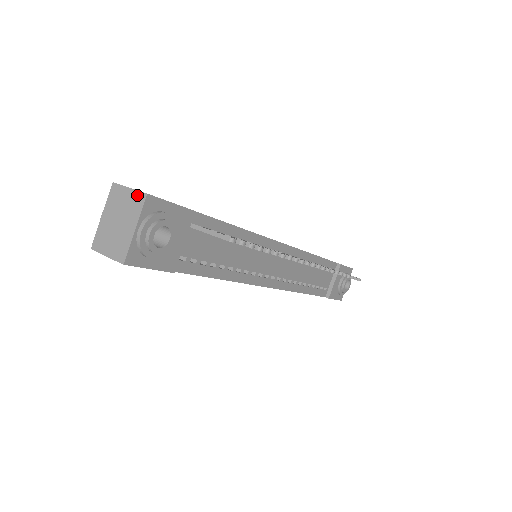
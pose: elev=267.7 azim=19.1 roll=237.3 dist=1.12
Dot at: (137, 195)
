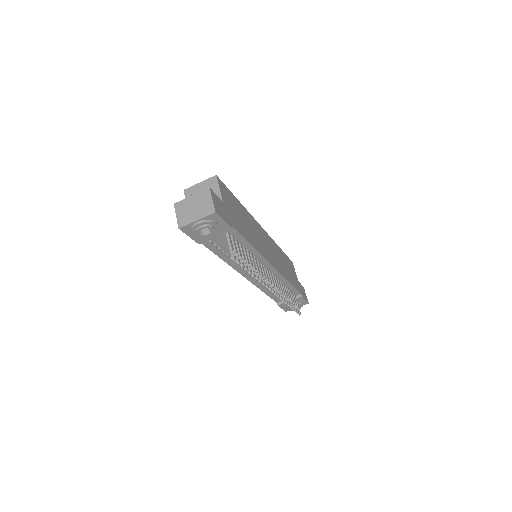
Dot at: (212, 207)
